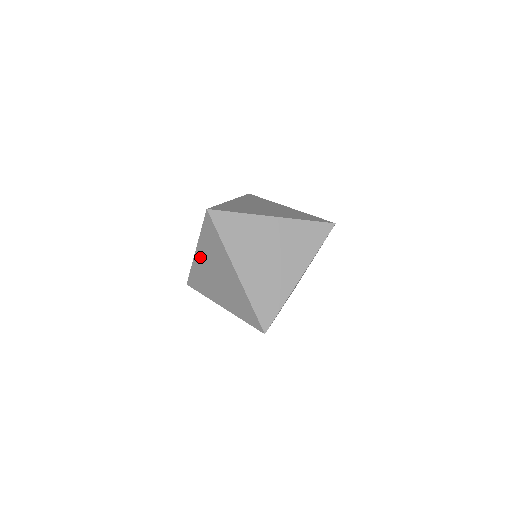
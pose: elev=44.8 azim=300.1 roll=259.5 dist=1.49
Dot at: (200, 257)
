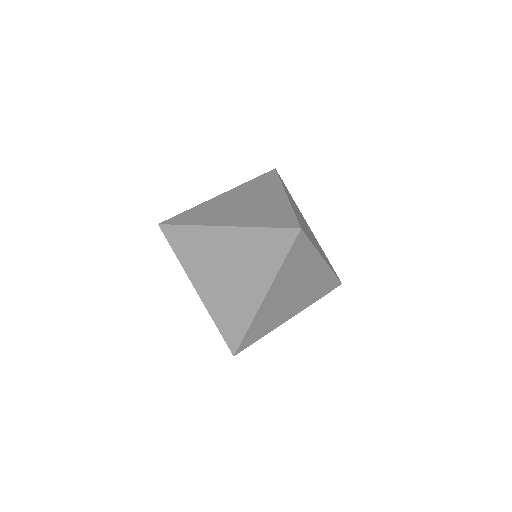
Dot at: (224, 237)
